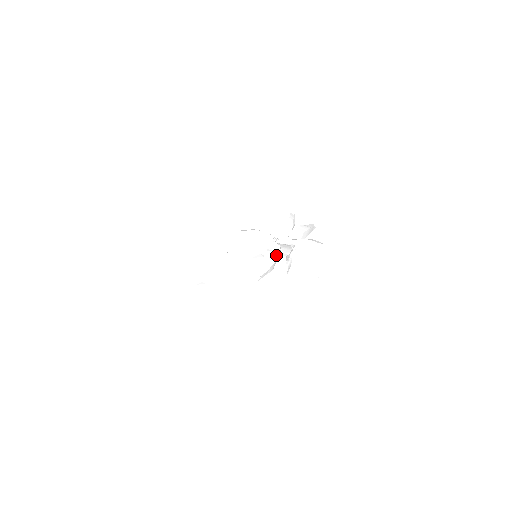
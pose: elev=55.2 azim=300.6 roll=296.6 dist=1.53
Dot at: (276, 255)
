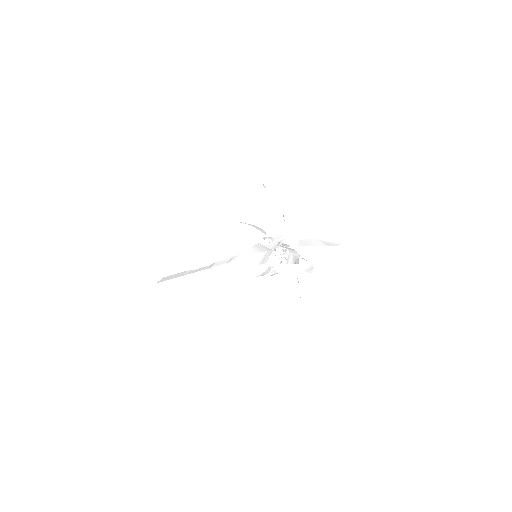
Dot at: occluded
